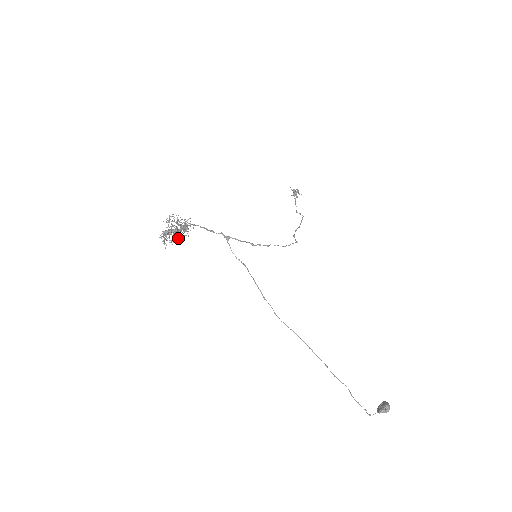
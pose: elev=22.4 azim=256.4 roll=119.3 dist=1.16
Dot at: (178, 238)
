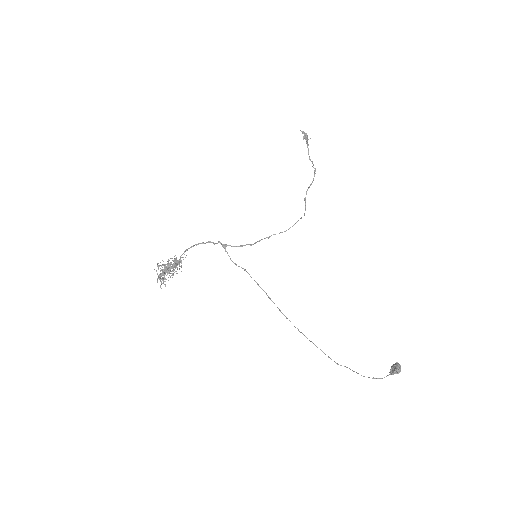
Dot at: (175, 271)
